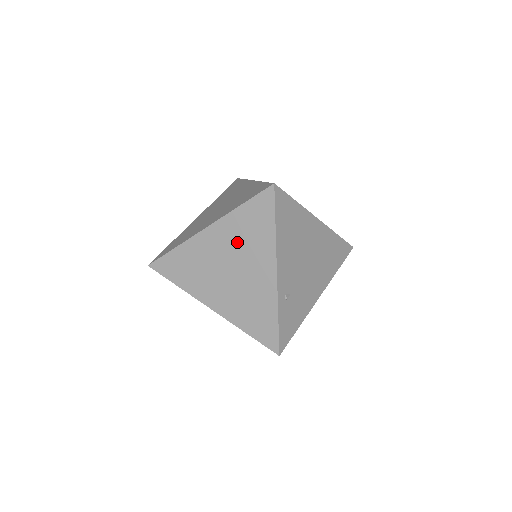
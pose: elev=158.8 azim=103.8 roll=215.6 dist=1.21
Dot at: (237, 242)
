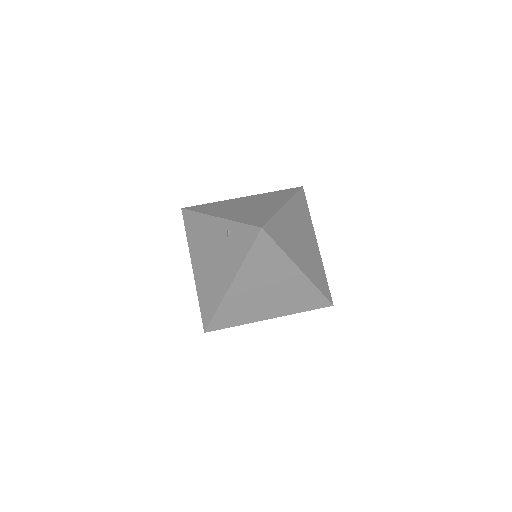
Dot at: occluded
